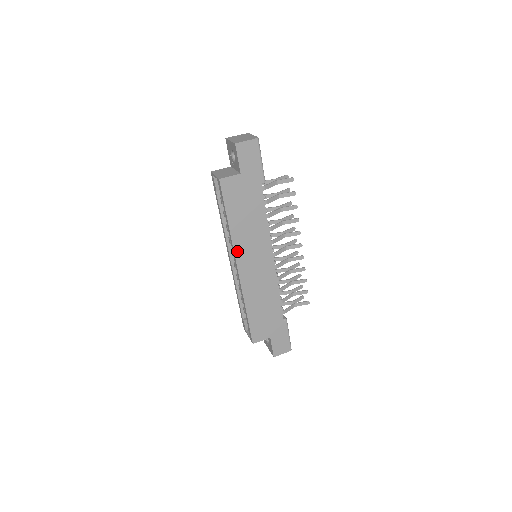
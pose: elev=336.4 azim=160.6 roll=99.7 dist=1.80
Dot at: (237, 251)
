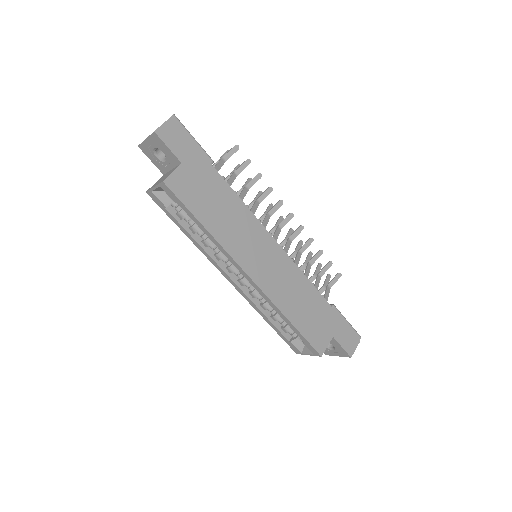
Dot at: (235, 256)
